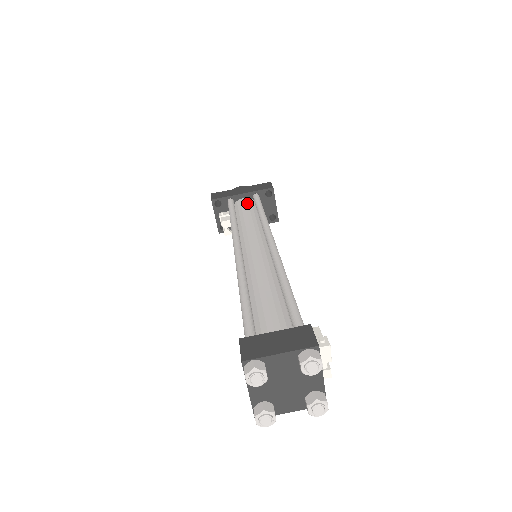
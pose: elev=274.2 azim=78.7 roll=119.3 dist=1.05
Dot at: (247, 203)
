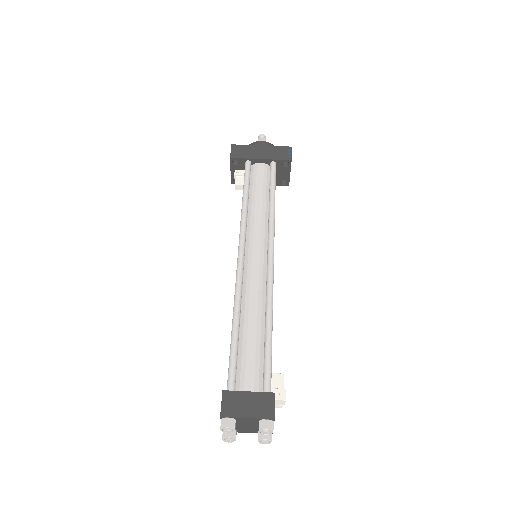
Dot at: (262, 175)
